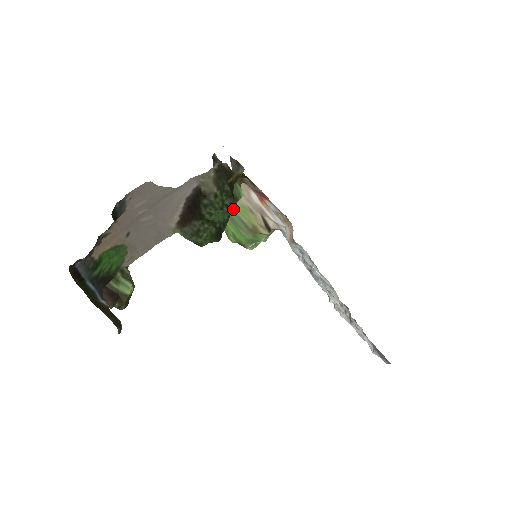
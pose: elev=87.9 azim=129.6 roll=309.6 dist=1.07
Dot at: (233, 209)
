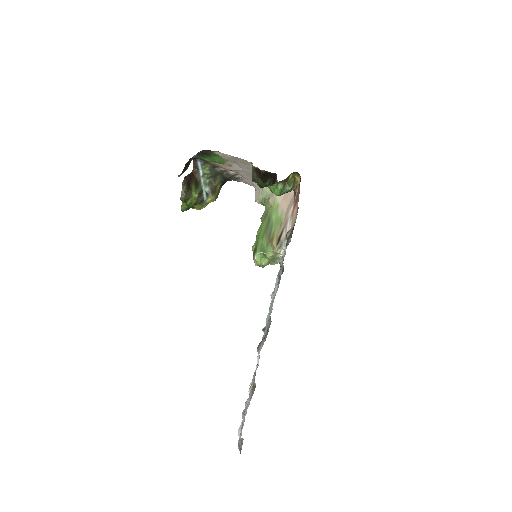
Dot at: (281, 187)
